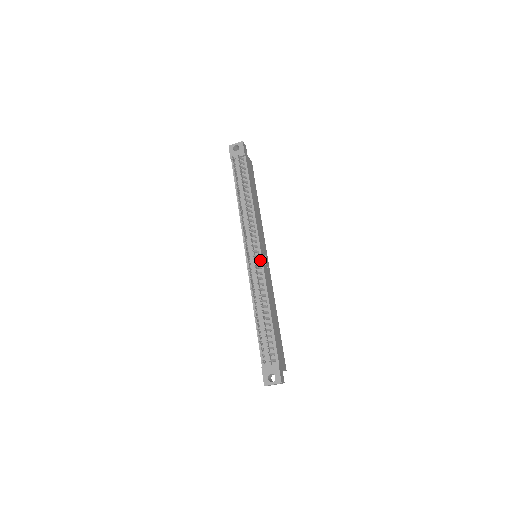
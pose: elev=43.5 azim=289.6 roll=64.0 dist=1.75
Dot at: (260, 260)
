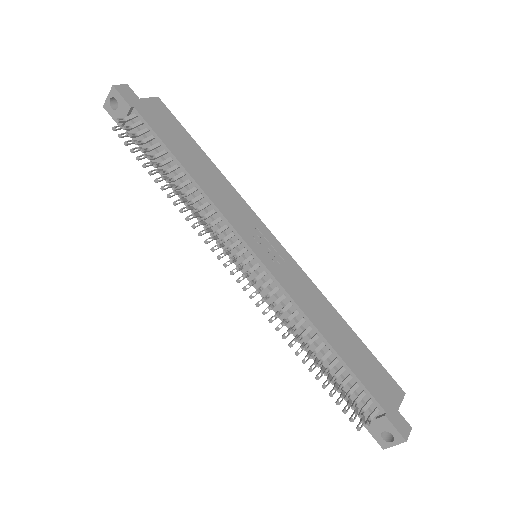
Dot at: (262, 268)
